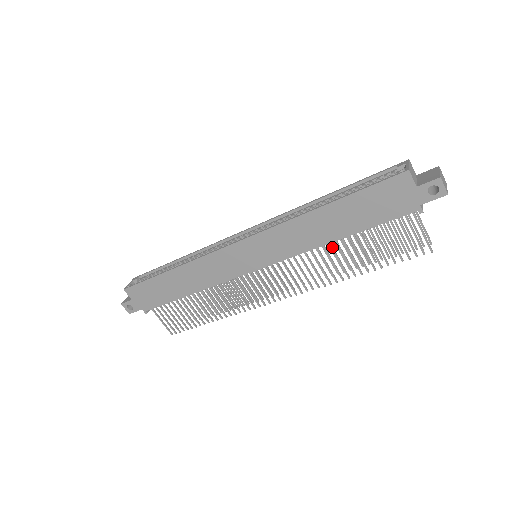
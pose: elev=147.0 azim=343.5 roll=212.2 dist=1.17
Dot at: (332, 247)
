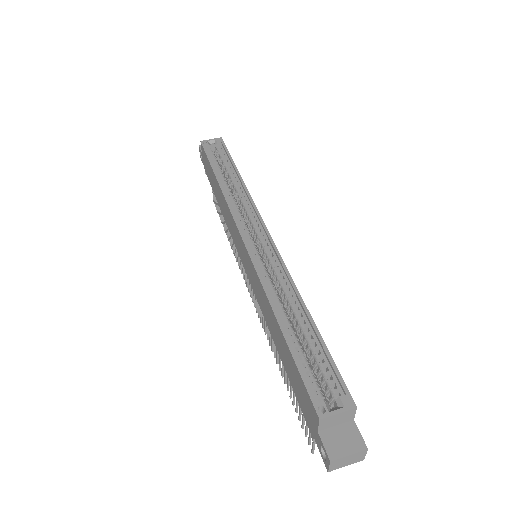
Dot at: occluded
